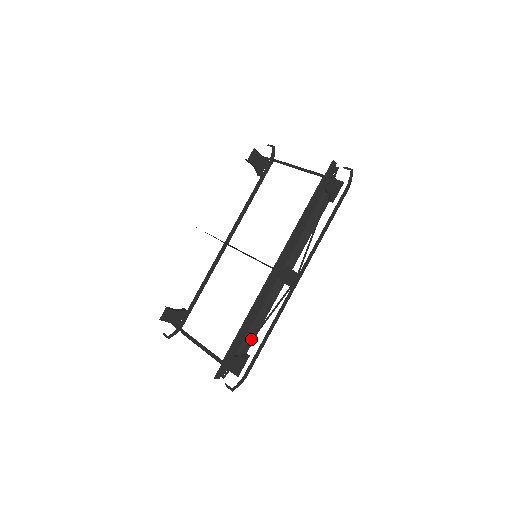
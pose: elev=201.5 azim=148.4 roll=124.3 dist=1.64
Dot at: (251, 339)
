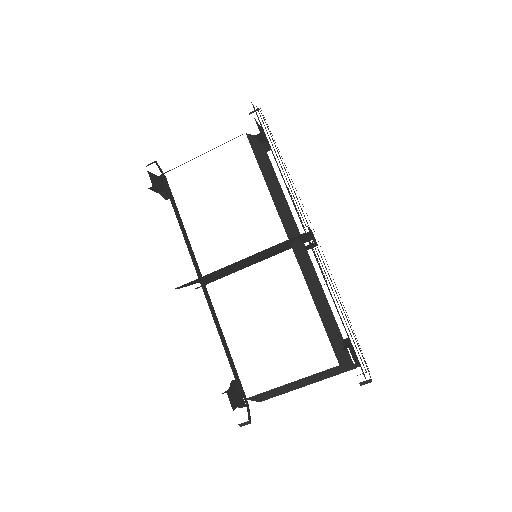
Dot at: (347, 315)
